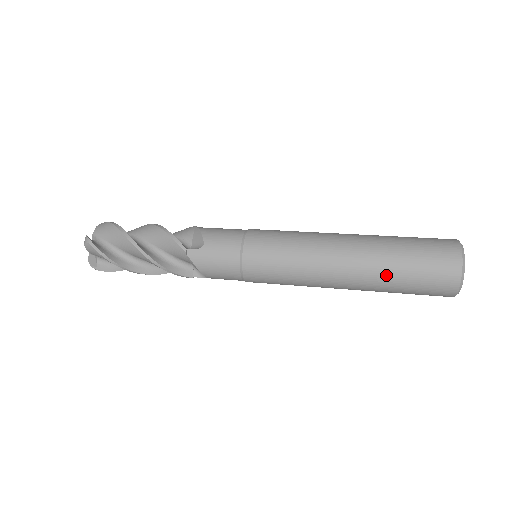
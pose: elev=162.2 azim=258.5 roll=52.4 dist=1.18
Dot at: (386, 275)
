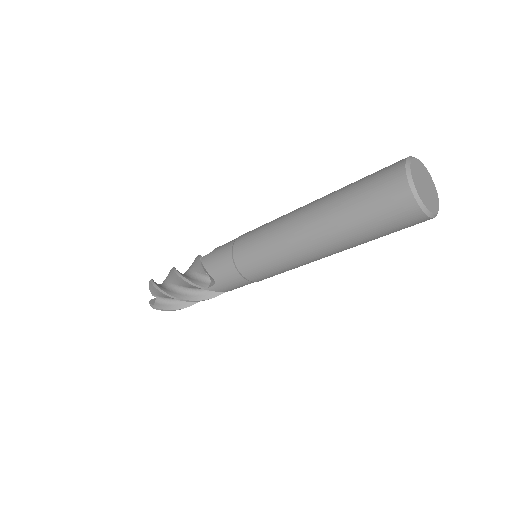
Dot at: (338, 203)
